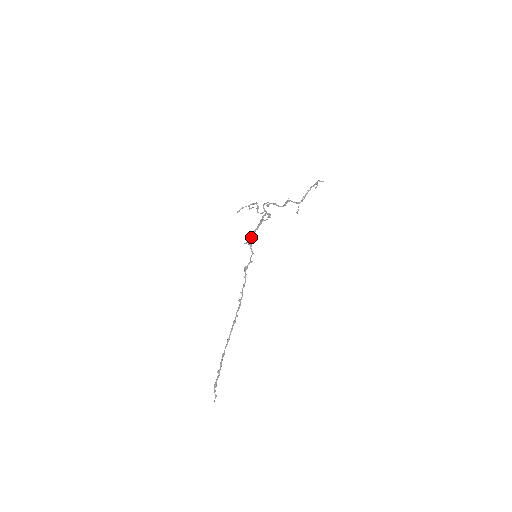
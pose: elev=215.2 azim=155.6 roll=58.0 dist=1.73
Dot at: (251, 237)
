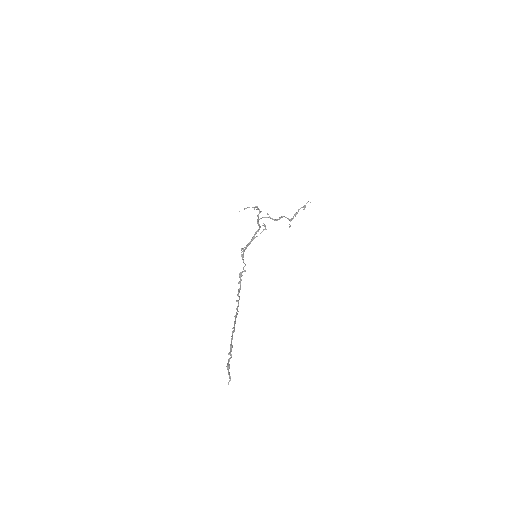
Dot at: (244, 250)
